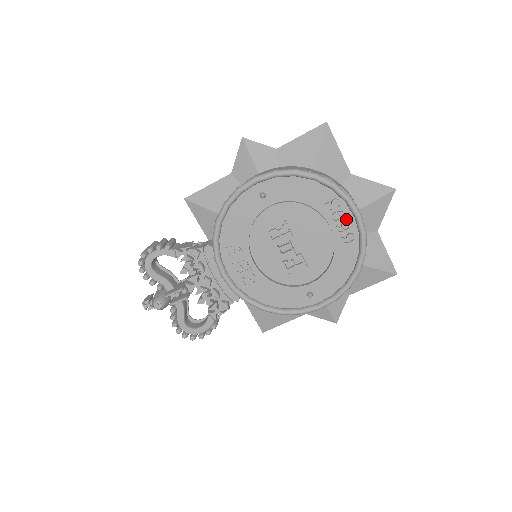
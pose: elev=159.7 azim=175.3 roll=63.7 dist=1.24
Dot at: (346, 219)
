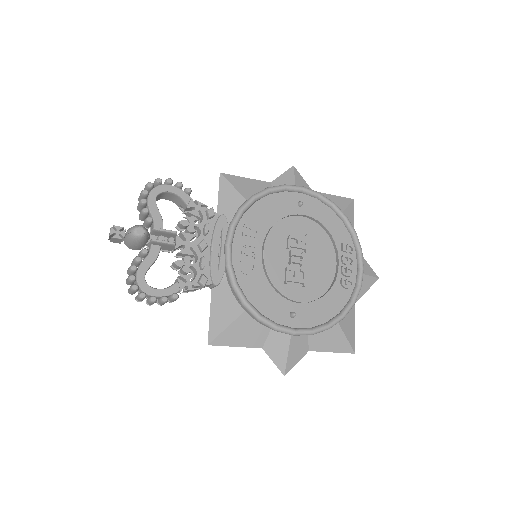
Dot at: (351, 266)
